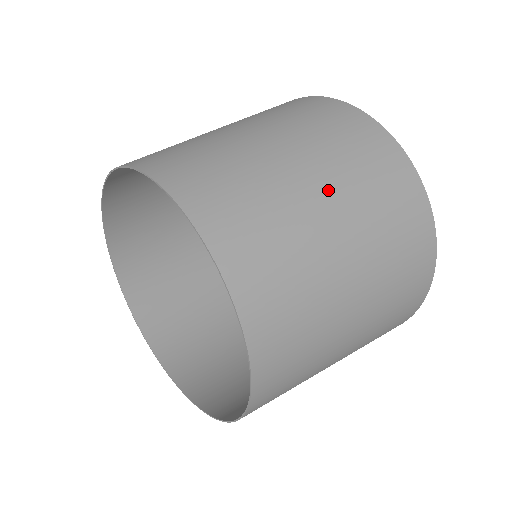
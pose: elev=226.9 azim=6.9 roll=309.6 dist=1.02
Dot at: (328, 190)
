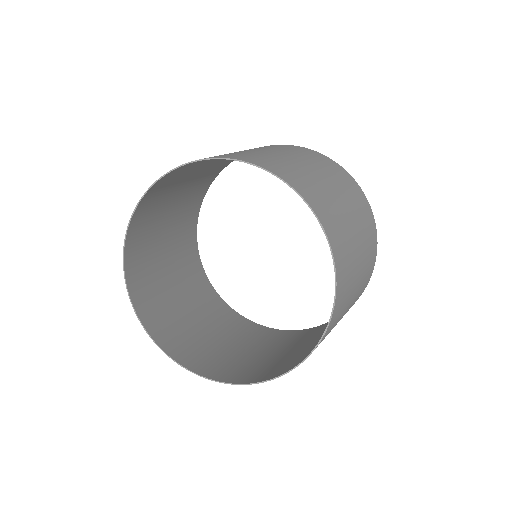
Dot at: occluded
